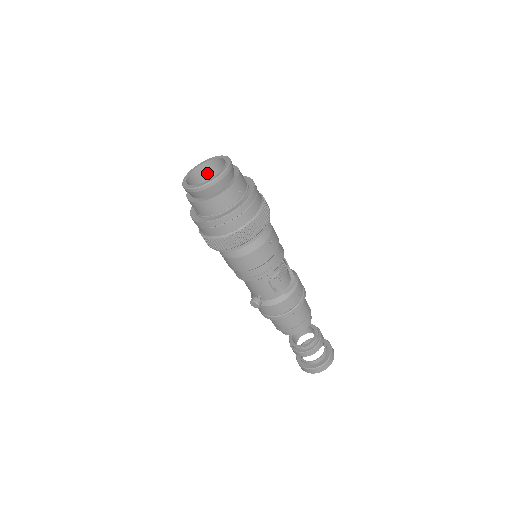
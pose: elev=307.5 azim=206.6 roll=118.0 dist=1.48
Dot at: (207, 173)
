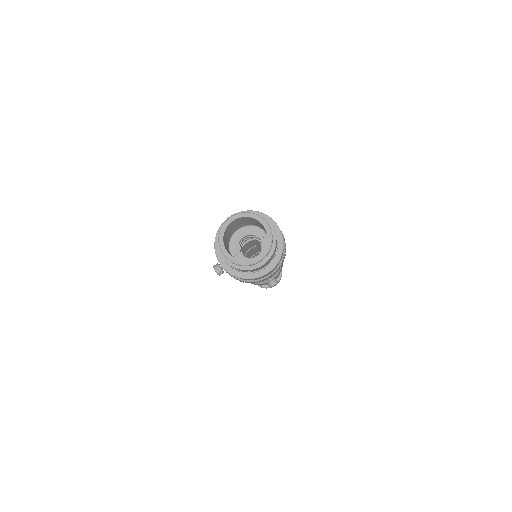
Dot at: (225, 237)
